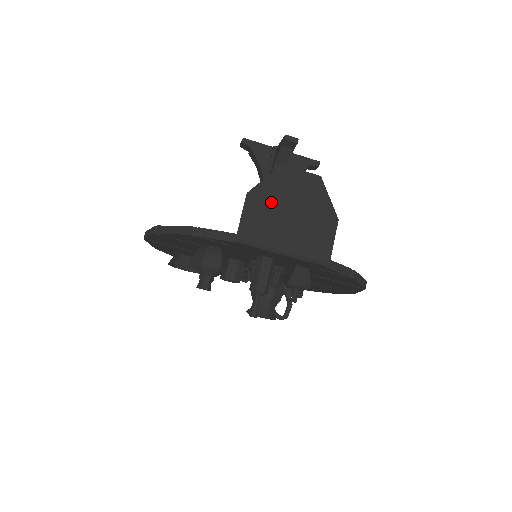
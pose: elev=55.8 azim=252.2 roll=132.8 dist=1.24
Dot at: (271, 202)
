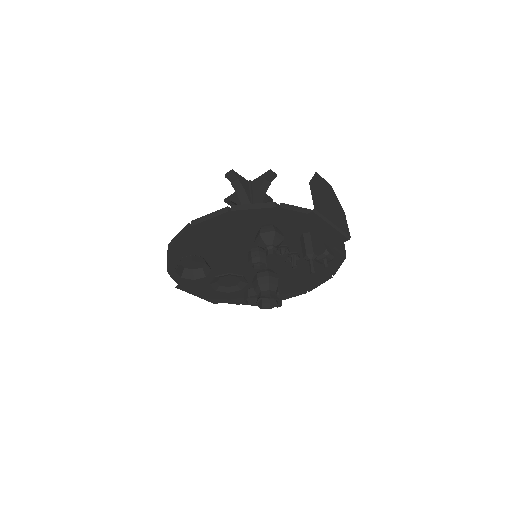
Dot at: (319, 192)
